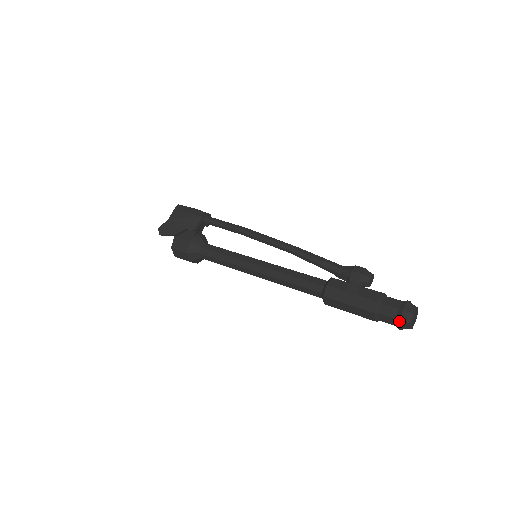
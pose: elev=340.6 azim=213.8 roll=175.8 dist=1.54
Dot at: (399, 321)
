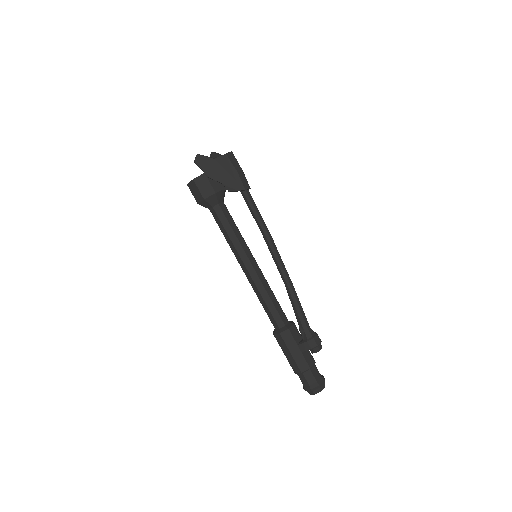
Dot at: (311, 389)
